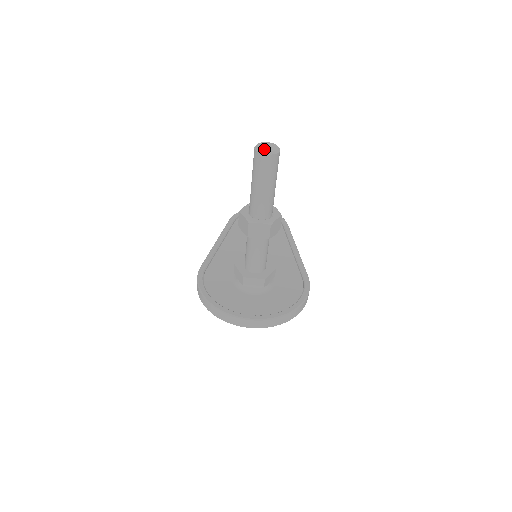
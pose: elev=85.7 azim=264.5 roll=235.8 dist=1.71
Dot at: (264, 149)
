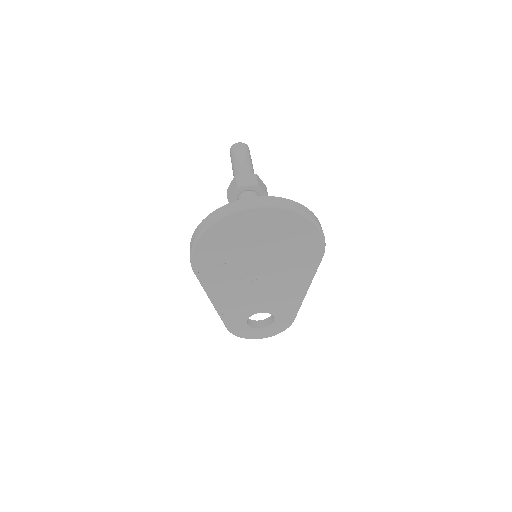
Dot at: occluded
